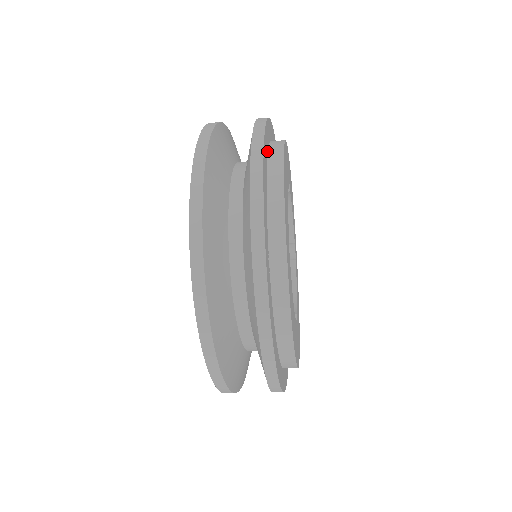
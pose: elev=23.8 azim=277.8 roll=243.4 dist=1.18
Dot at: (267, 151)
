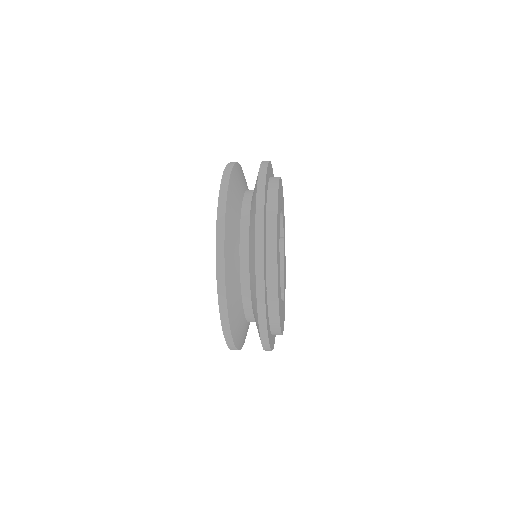
Dot at: (266, 201)
